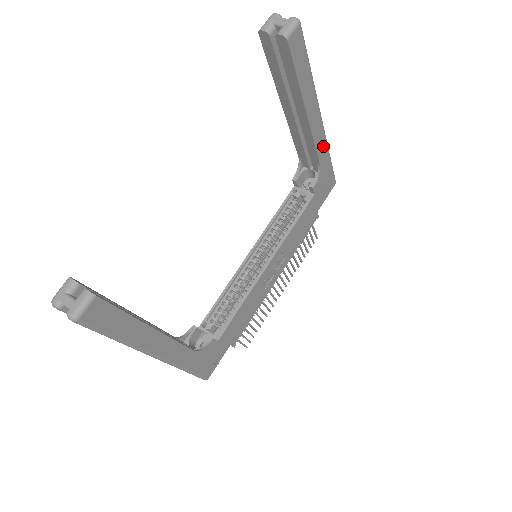
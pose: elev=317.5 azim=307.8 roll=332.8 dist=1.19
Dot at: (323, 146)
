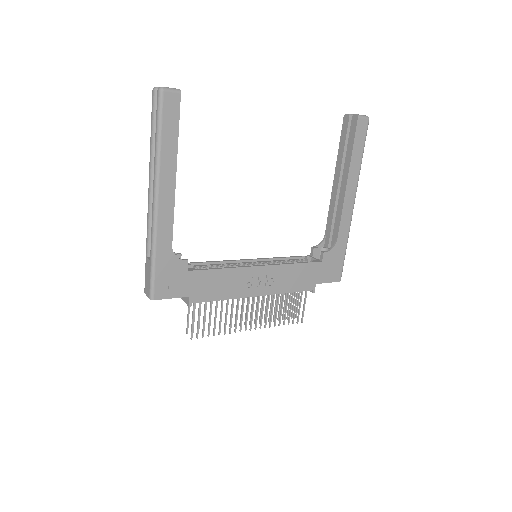
Dot at: (346, 228)
